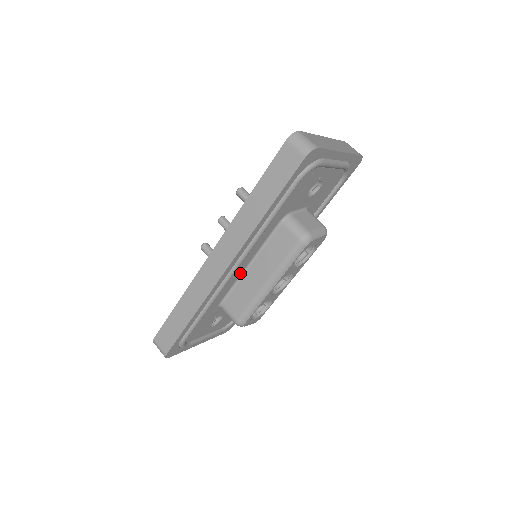
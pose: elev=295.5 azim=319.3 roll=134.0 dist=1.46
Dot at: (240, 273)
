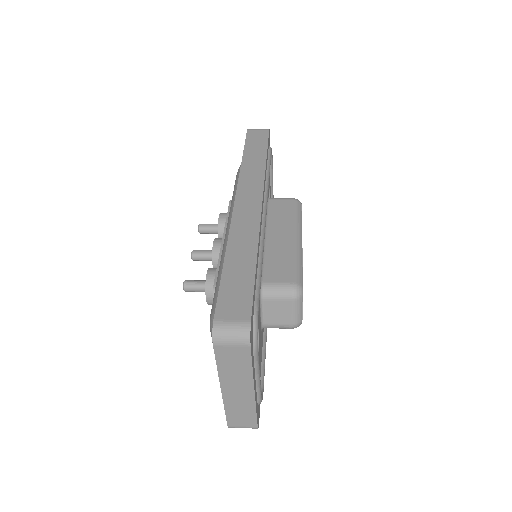
Dot at: occluded
